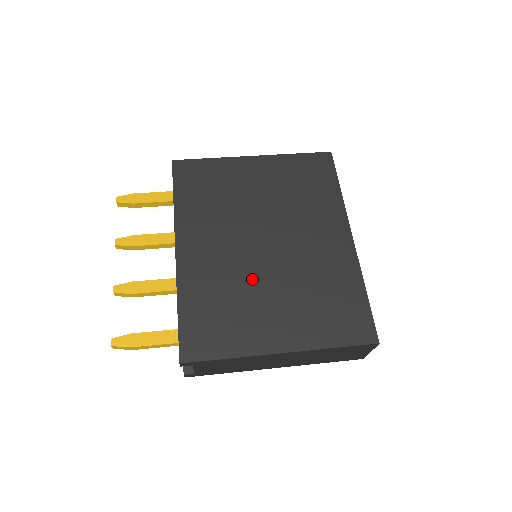
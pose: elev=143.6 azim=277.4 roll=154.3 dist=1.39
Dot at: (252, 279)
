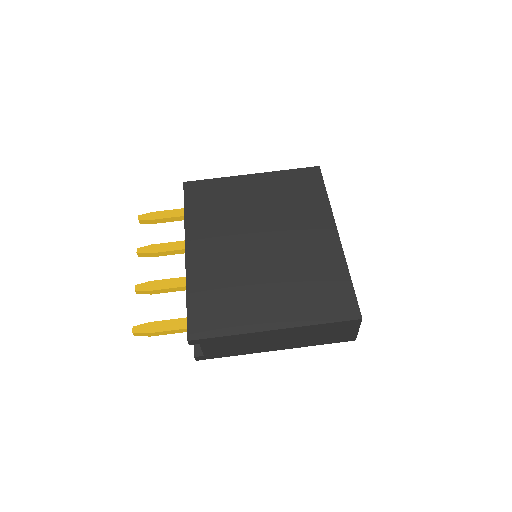
Dot at: (250, 271)
